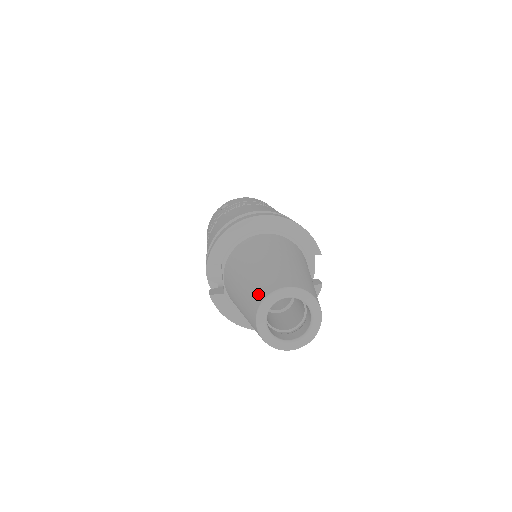
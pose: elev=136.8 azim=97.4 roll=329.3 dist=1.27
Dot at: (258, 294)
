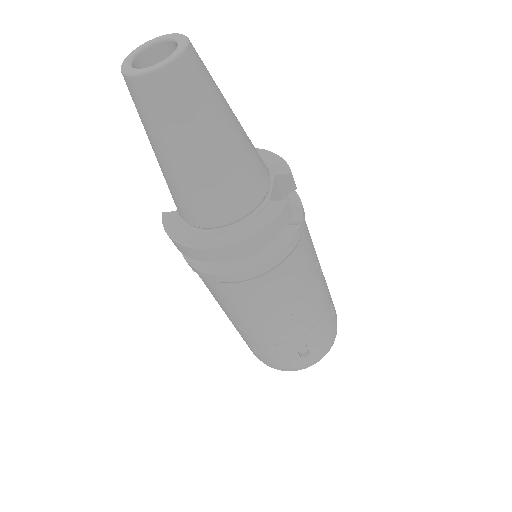
Dot at: occluded
